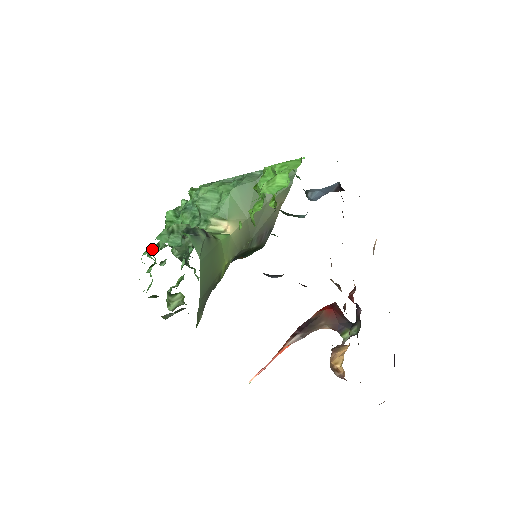
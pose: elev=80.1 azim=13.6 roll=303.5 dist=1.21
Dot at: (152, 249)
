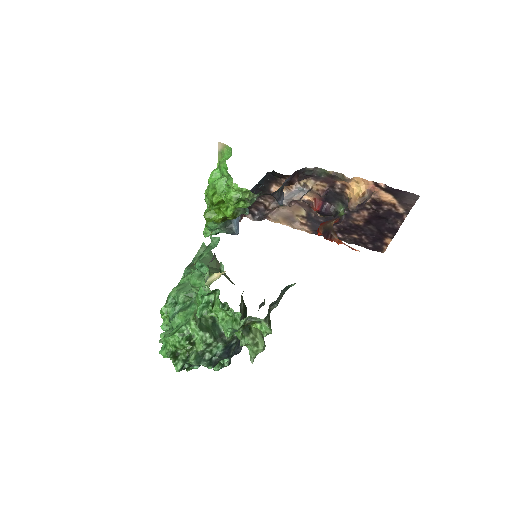
Dot at: occluded
